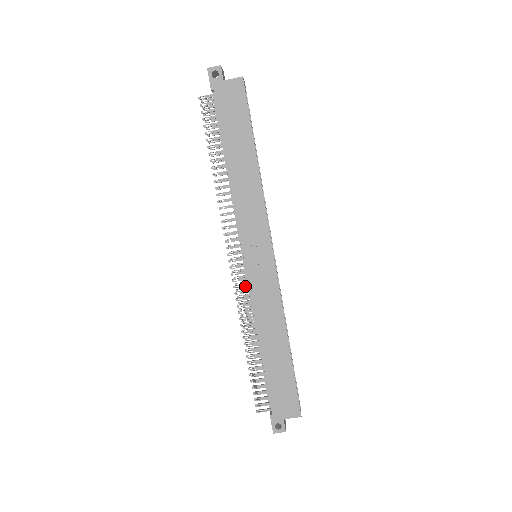
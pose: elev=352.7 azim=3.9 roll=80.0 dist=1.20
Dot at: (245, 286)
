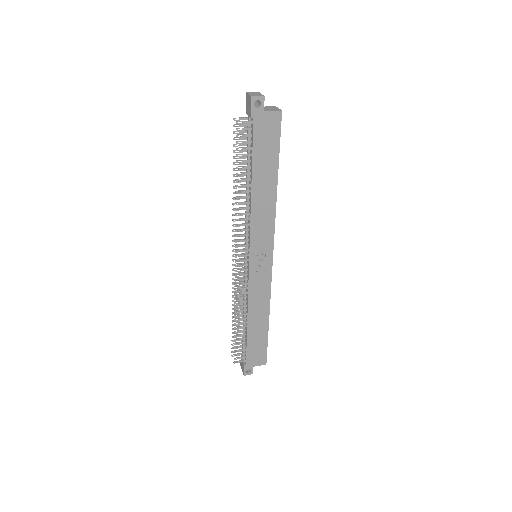
Dot at: occluded
